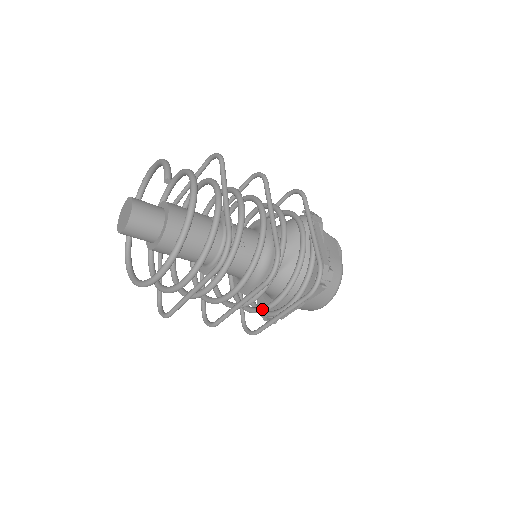
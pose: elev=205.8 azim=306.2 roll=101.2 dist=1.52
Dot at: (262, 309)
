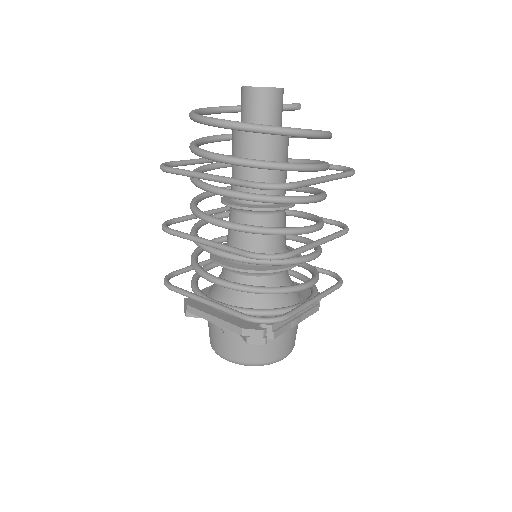
Dot at: (300, 285)
